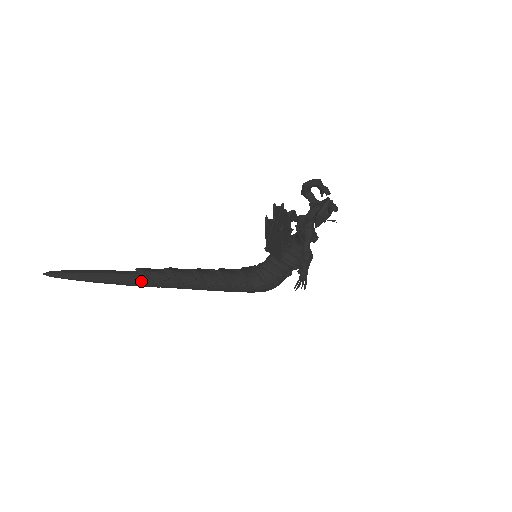
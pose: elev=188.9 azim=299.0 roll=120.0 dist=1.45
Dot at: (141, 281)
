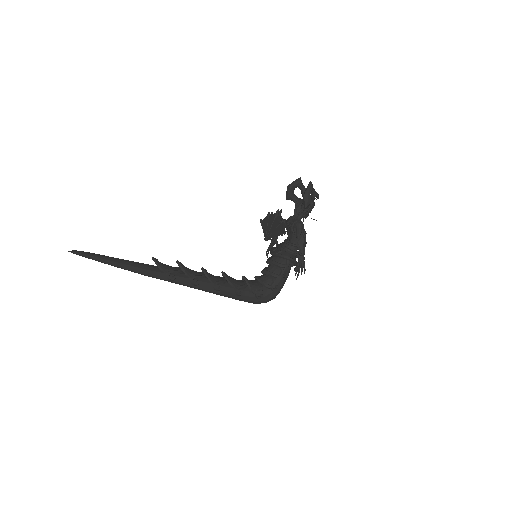
Dot at: (156, 271)
